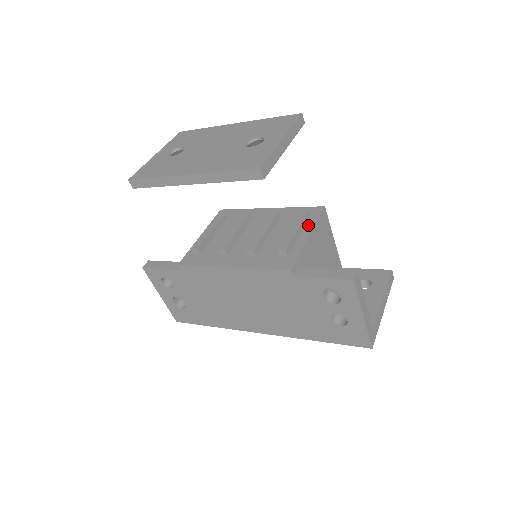
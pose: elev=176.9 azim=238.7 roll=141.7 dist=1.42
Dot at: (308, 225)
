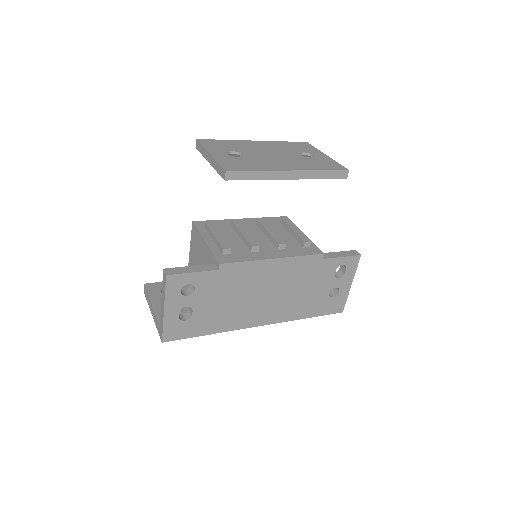
Dot at: occluded
